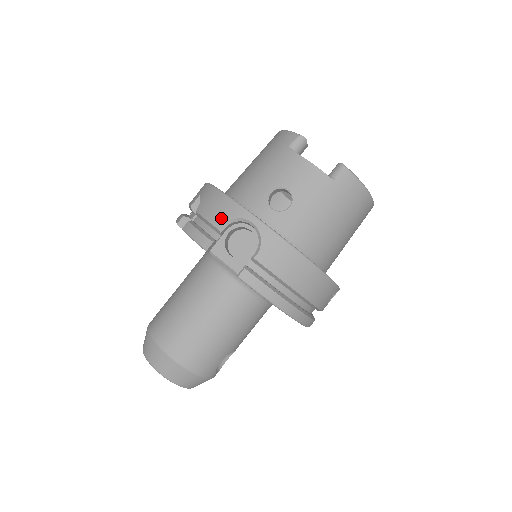
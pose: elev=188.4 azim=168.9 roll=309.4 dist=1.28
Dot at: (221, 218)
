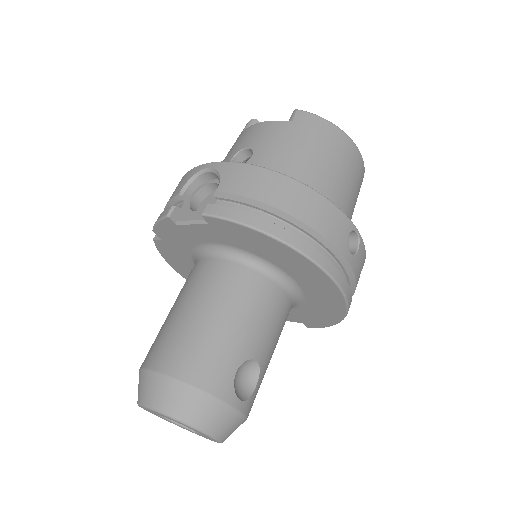
Dot at: (180, 187)
